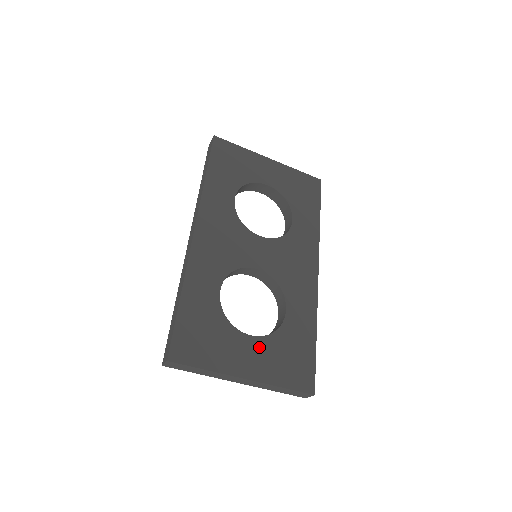
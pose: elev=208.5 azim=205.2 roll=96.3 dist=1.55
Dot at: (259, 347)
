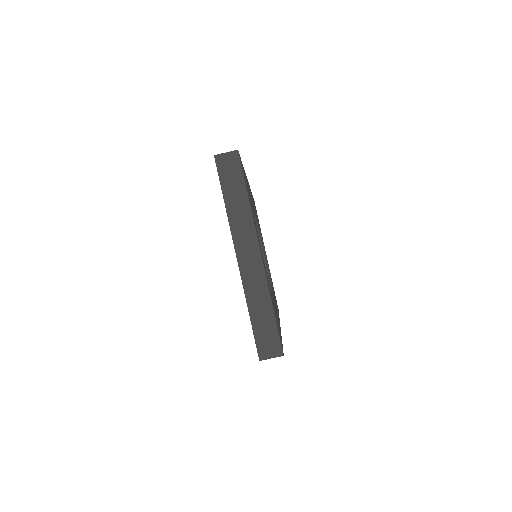
Dot at: occluded
